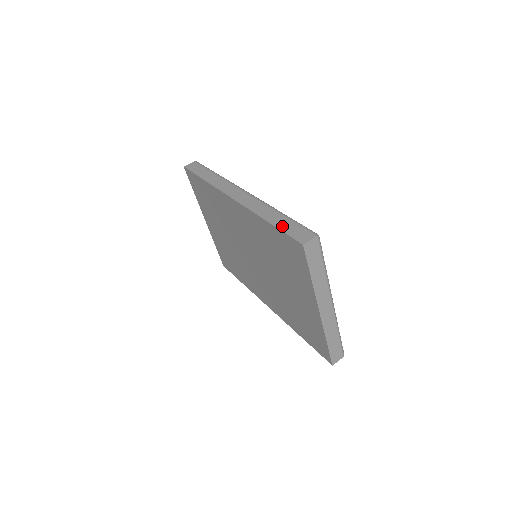
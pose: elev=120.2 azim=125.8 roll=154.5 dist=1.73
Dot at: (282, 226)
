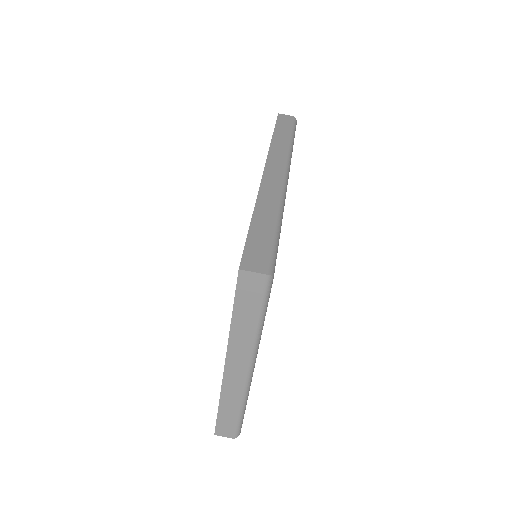
Dot at: (255, 232)
